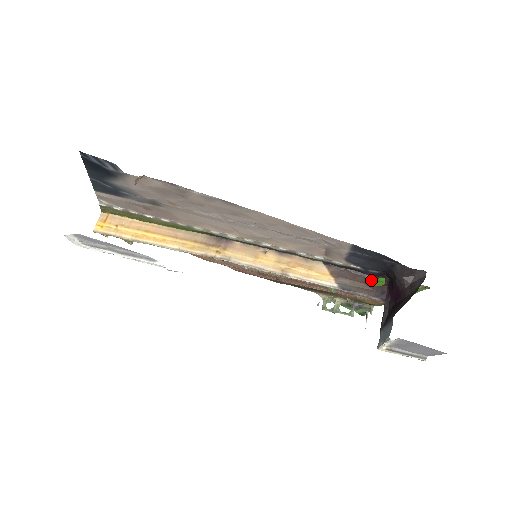
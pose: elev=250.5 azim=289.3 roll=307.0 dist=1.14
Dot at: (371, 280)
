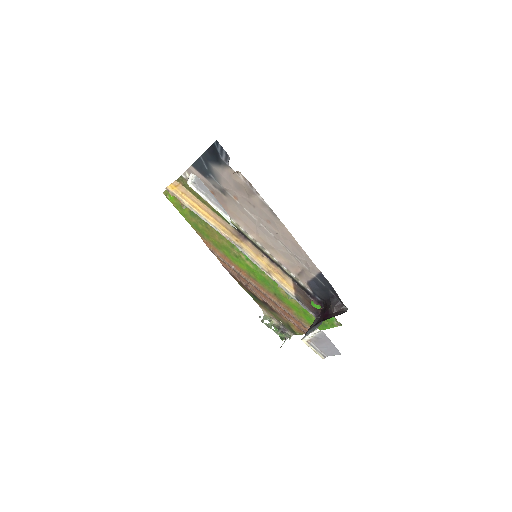
Dot at: occluded
